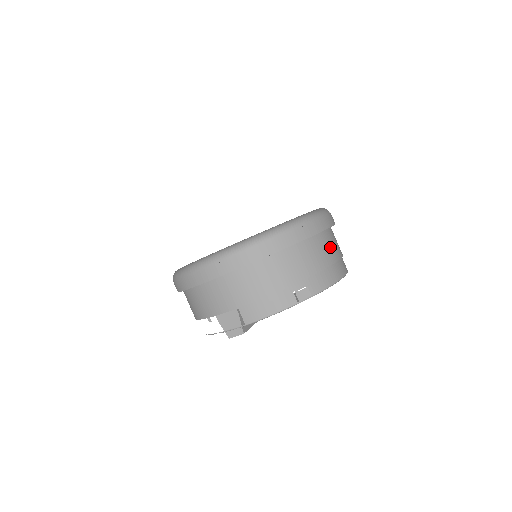
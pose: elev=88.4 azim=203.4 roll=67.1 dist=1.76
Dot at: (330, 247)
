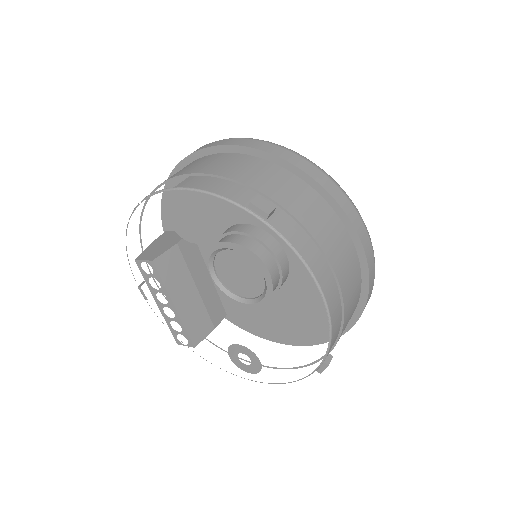
Dot at: (342, 253)
